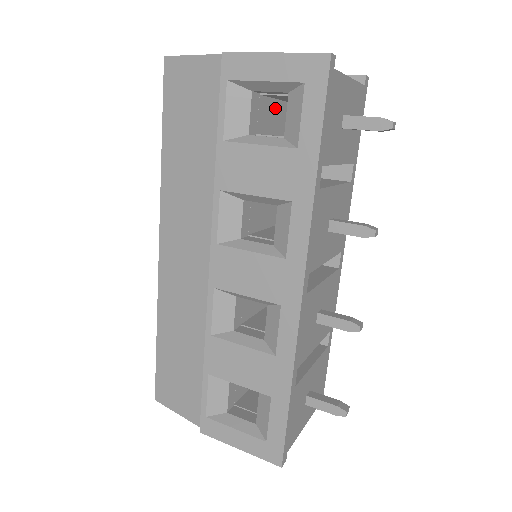
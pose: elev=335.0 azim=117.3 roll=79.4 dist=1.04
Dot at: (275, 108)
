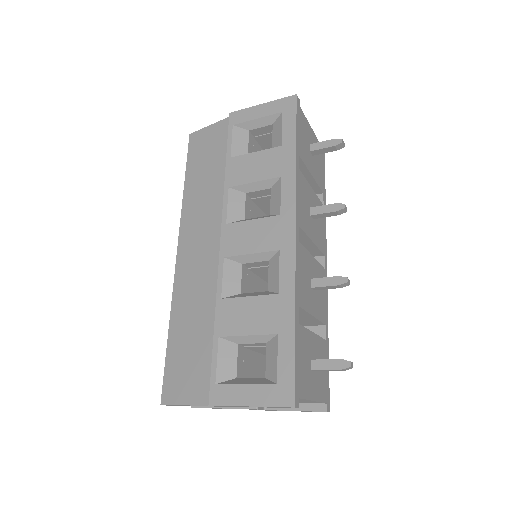
Dot at: occluded
